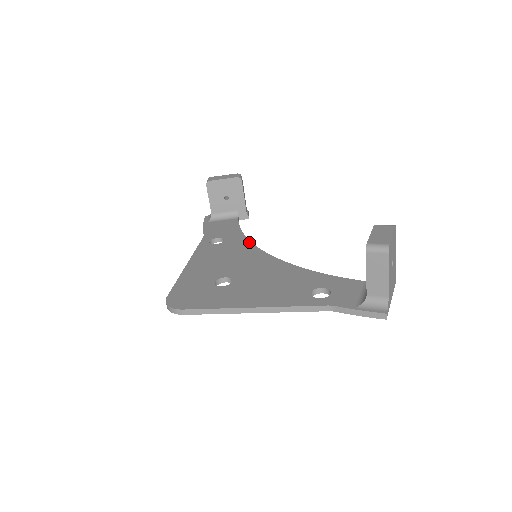
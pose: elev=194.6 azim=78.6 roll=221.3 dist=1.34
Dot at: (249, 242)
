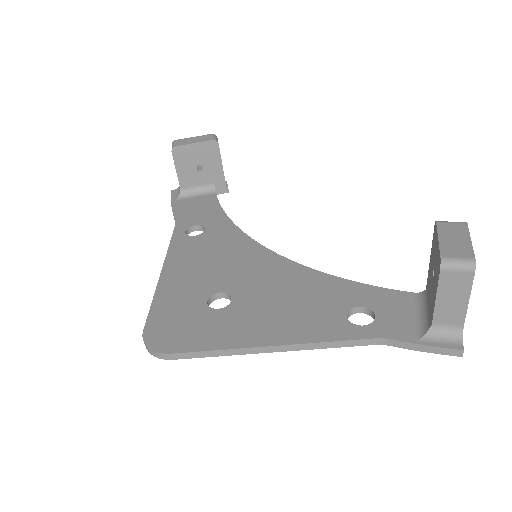
Dot at: (240, 231)
